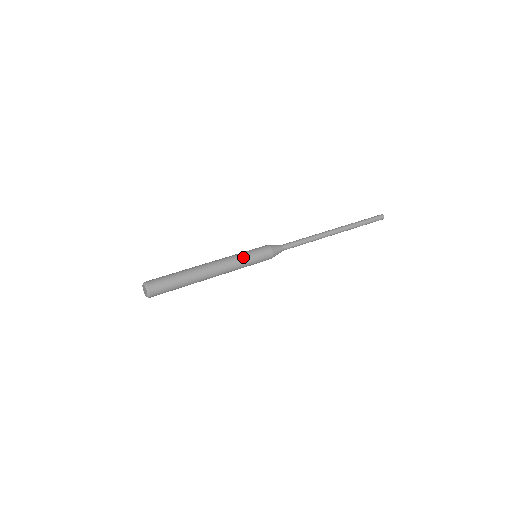
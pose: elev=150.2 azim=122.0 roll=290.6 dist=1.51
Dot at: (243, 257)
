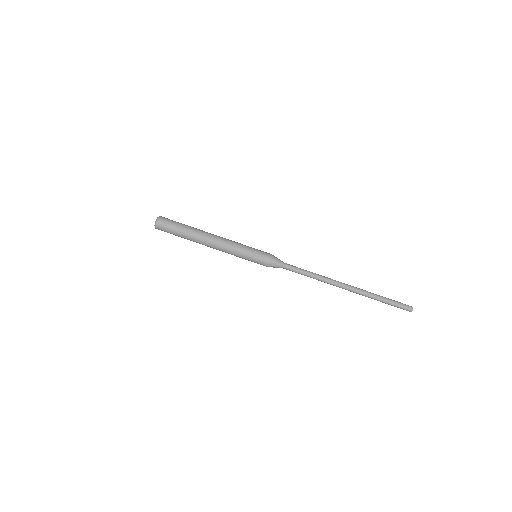
Dot at: (240, 252)
